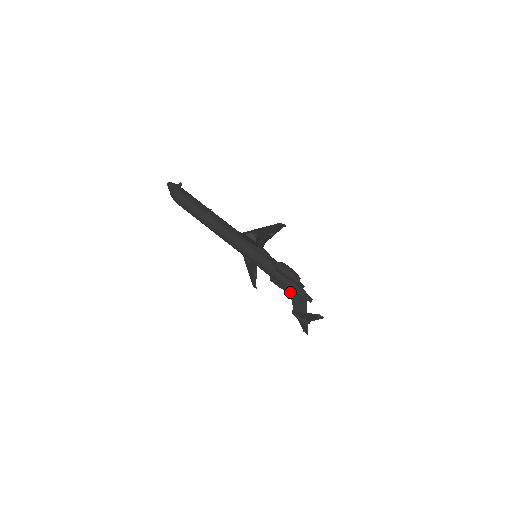
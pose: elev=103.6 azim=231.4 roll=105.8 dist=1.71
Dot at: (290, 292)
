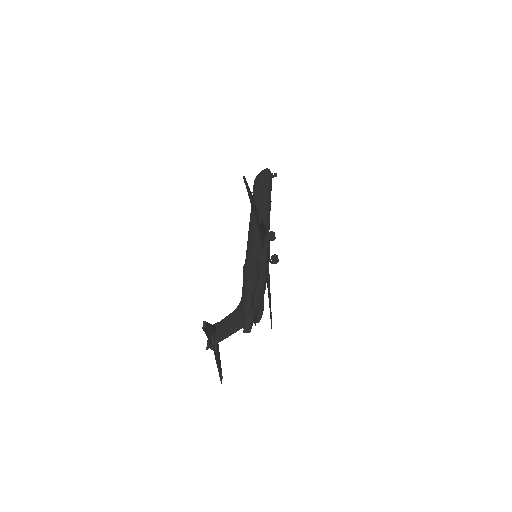
Dot at: (238, 306)
